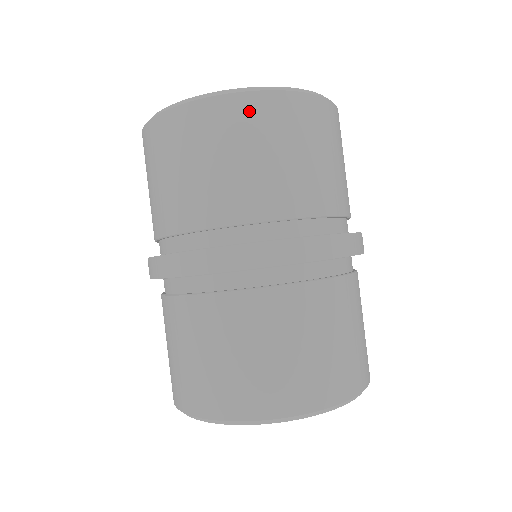
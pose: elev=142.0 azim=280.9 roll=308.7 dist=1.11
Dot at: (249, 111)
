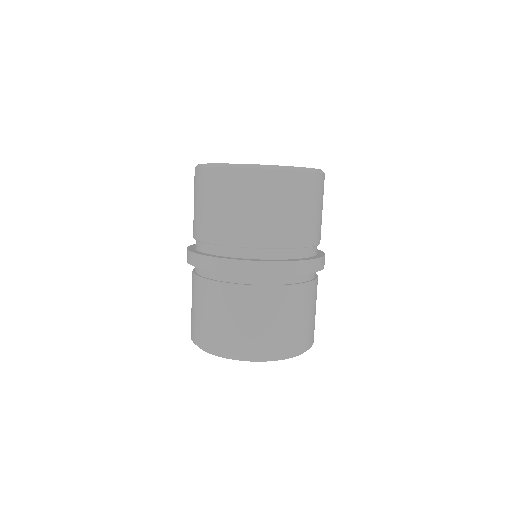
Dot at: (252, 180)
